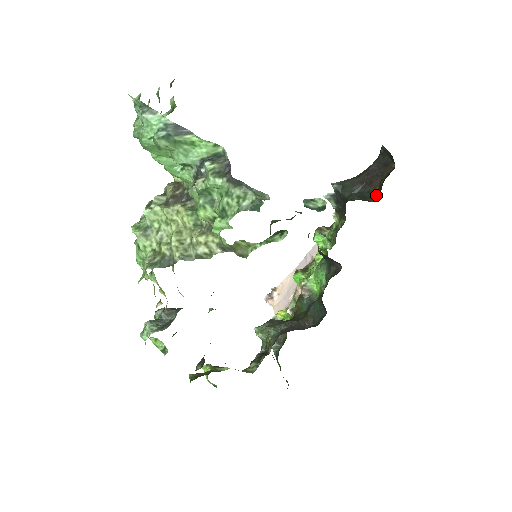
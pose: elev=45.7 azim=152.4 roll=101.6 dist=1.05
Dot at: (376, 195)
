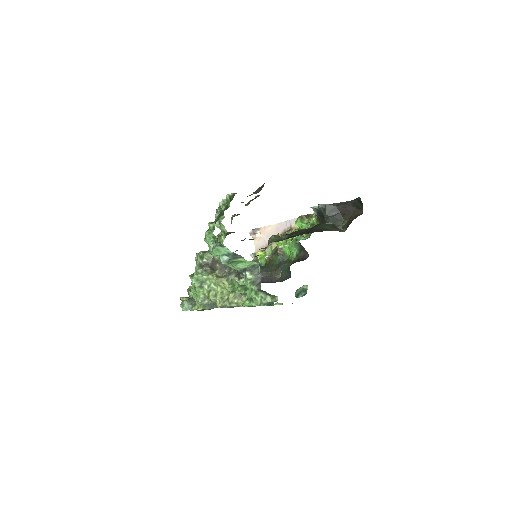
Dot at: (344, 227)
